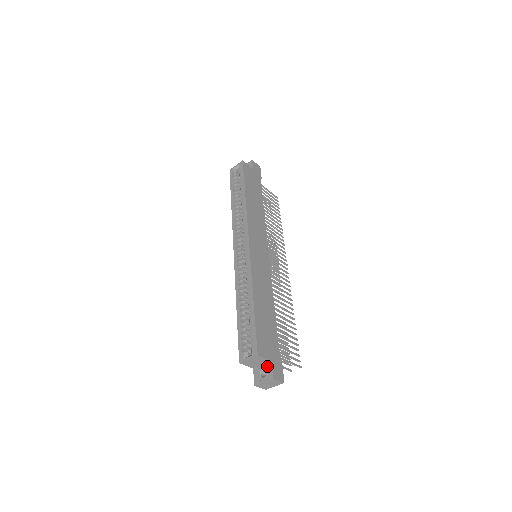
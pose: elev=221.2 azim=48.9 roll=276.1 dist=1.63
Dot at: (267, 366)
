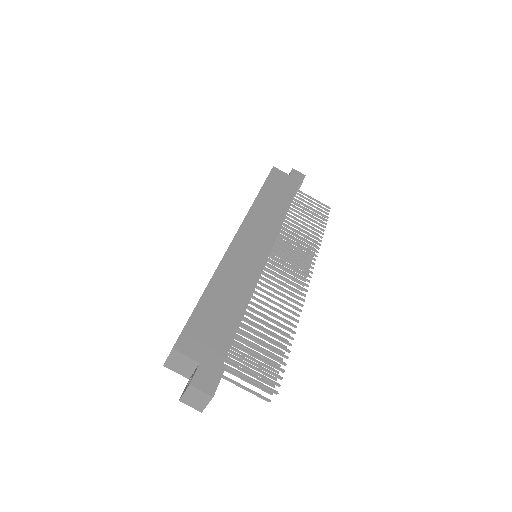
Dot at: (194, 371)
